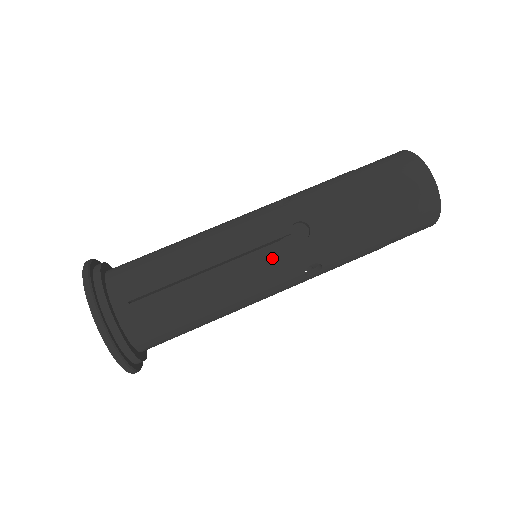
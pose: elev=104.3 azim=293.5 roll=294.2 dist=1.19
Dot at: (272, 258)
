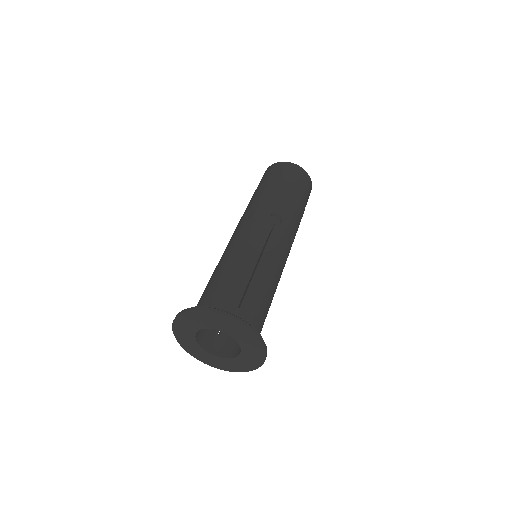
Dot at: (278, 239)
